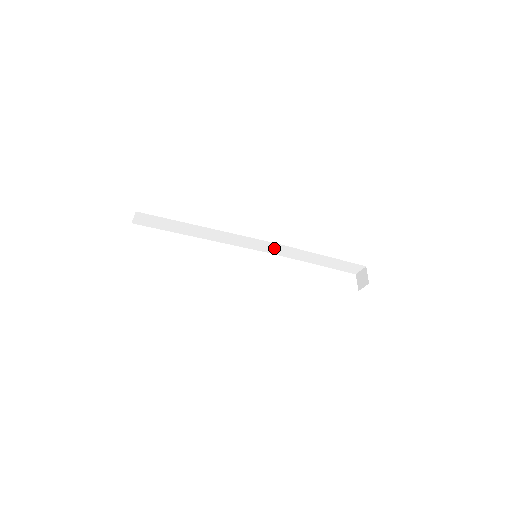
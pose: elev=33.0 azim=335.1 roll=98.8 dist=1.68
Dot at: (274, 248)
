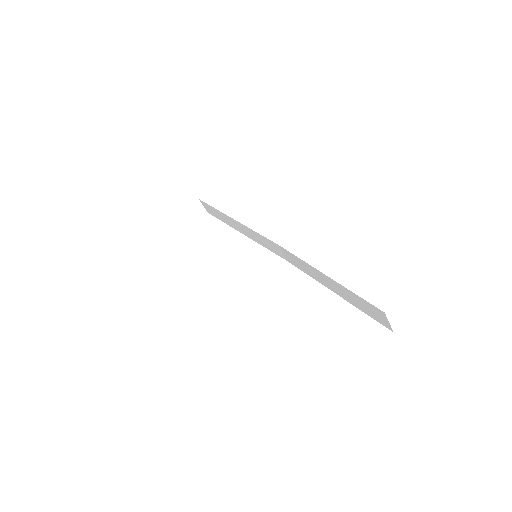
Dot at: (284, 253)
